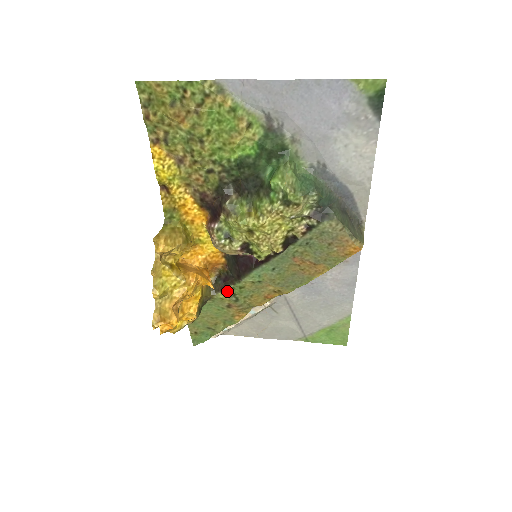
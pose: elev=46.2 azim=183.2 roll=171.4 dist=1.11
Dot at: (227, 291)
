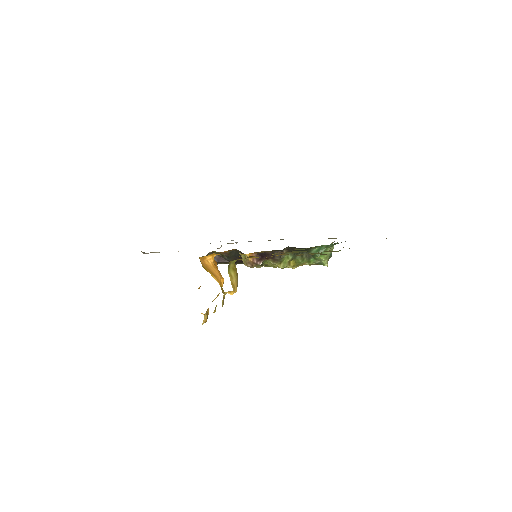
Dot at: occluded
